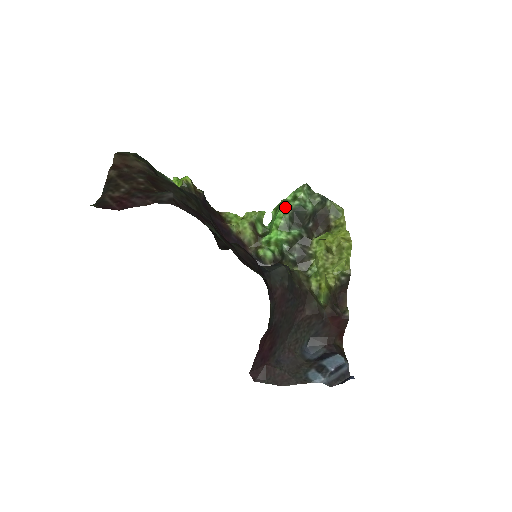
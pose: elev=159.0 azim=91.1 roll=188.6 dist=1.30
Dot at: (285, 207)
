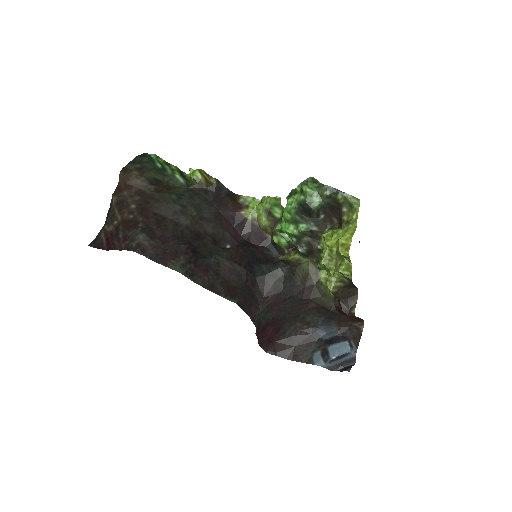
Dot at: (293, 199)
